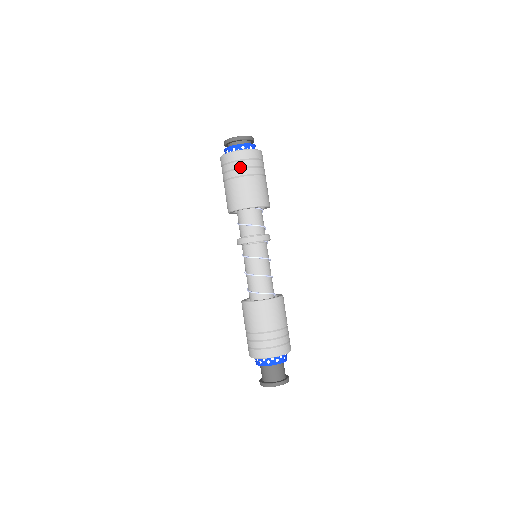
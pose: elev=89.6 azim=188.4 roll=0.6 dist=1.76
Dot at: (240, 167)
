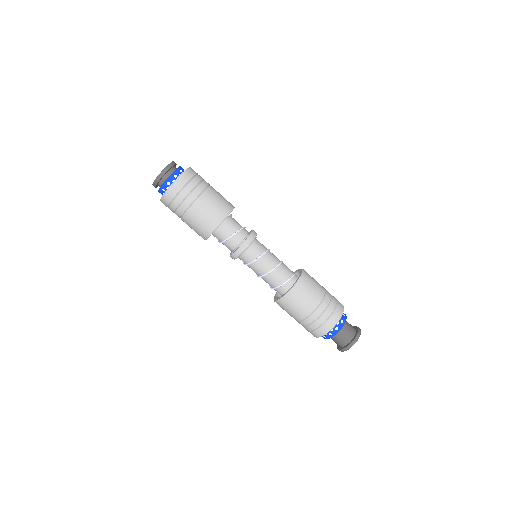
Dot at: (188, 194)
